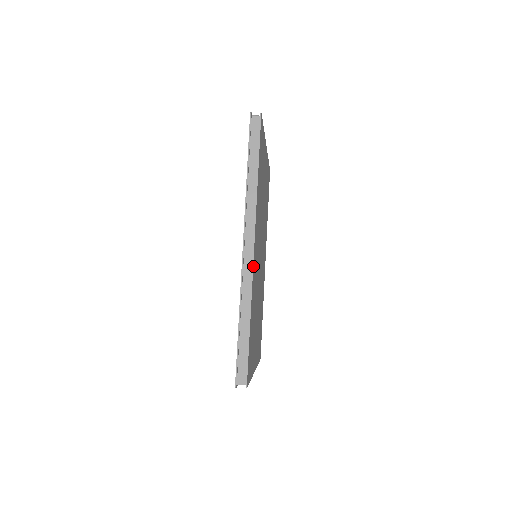
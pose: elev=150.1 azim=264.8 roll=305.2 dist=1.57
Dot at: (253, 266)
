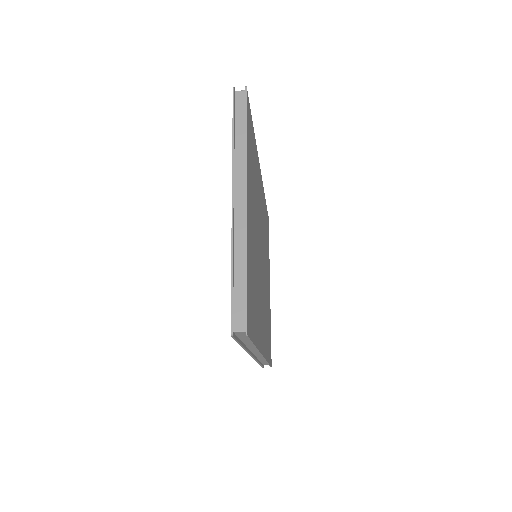
Dot at: occluded
